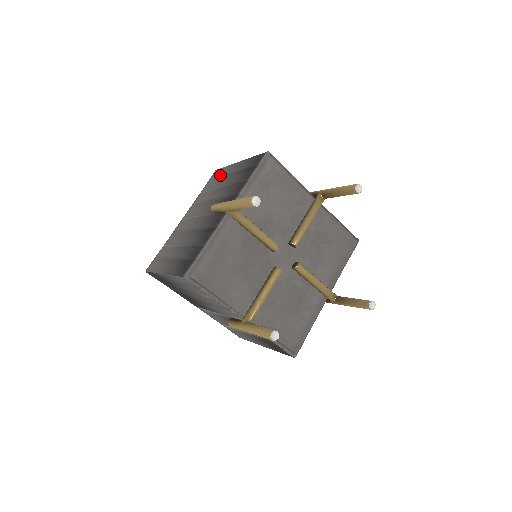
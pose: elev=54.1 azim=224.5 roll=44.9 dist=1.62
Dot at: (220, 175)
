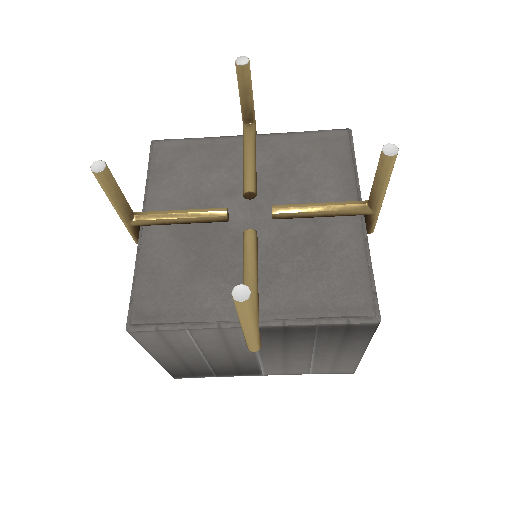
Dot at: occluded
